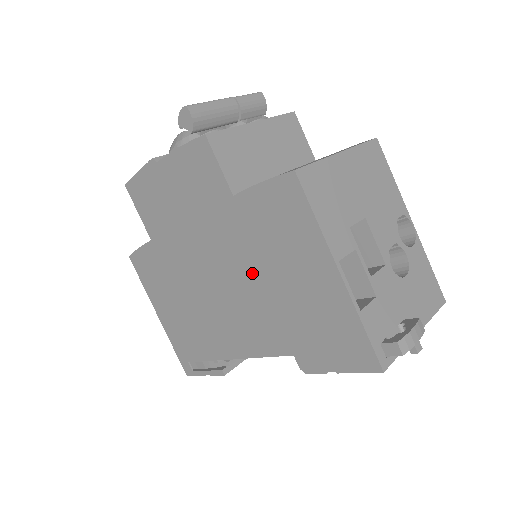
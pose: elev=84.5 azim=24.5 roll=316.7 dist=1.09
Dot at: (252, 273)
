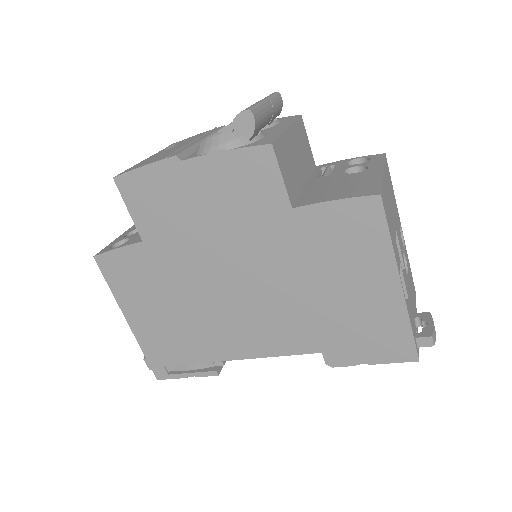
Dot at: (293, 281)
